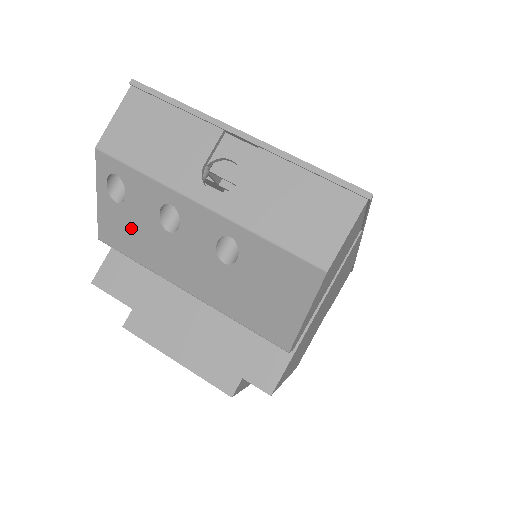
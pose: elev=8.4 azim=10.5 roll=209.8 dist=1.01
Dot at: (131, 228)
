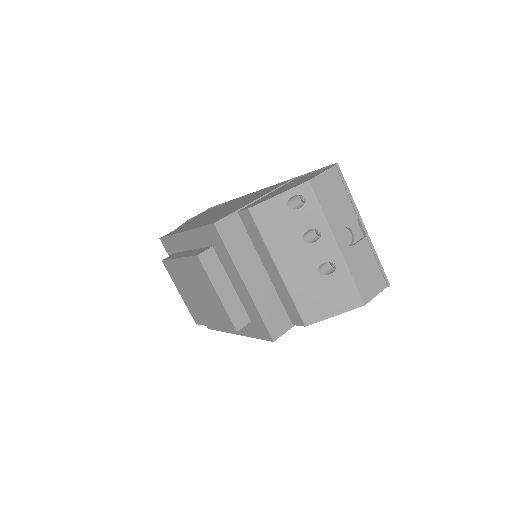
Dot at: (281, 222)
